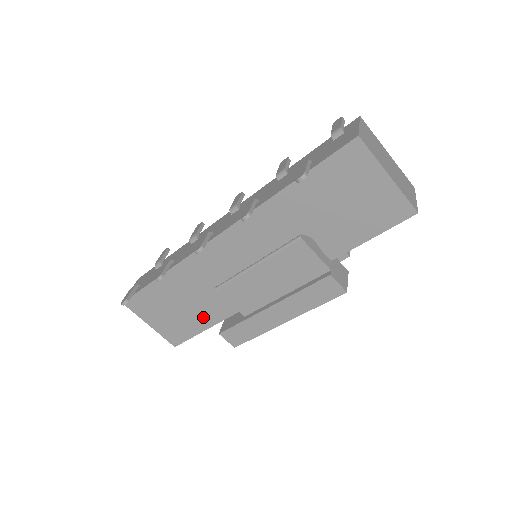
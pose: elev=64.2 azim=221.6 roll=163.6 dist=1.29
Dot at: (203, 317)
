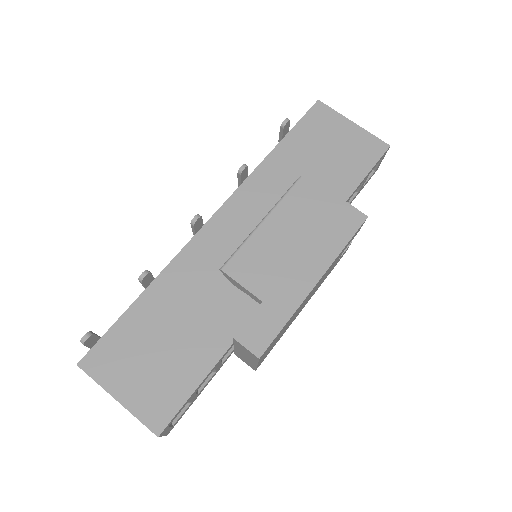
Dot at: (203, 348)
